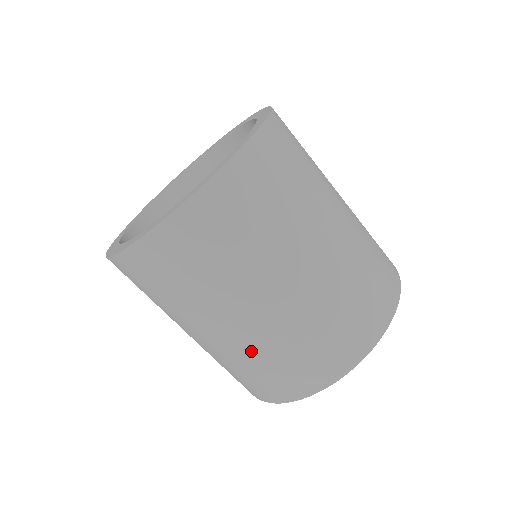
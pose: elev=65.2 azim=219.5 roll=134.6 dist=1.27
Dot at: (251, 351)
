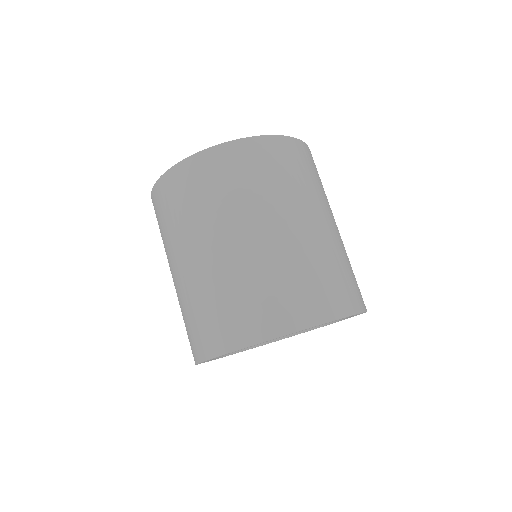
Dot at: (181, 301)
